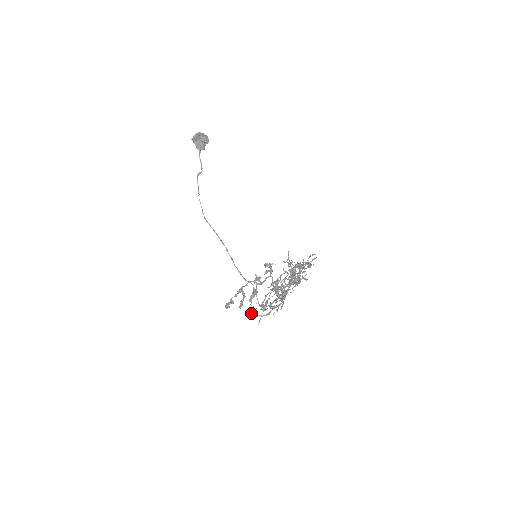
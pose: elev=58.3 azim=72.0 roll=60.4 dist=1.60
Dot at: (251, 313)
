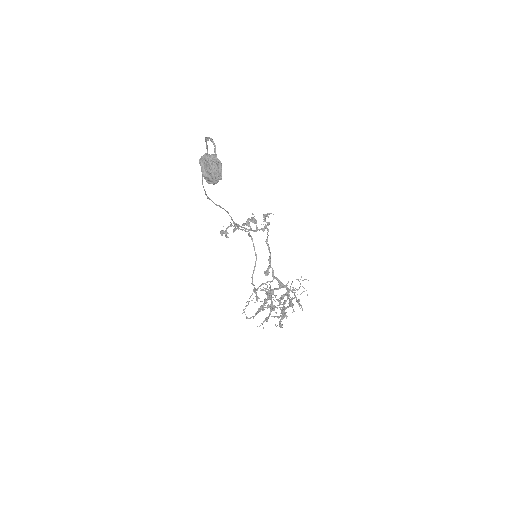
Dot at: occluded
